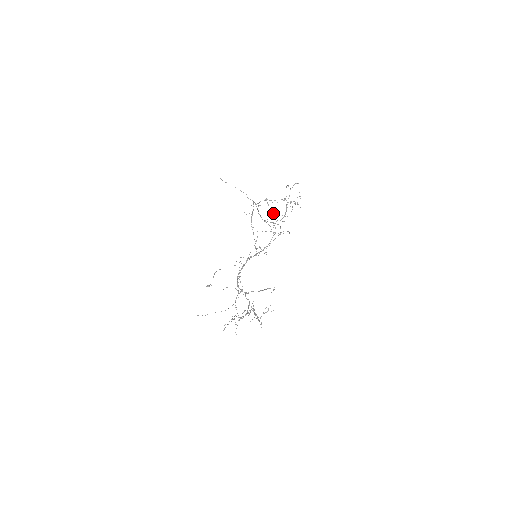
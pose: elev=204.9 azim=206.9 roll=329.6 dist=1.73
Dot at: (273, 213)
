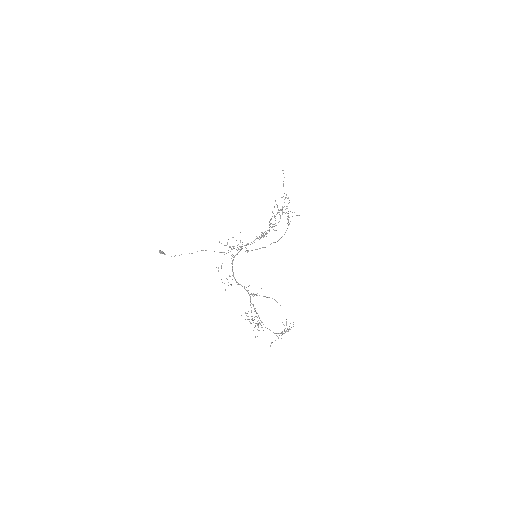
Dot at: occluded
